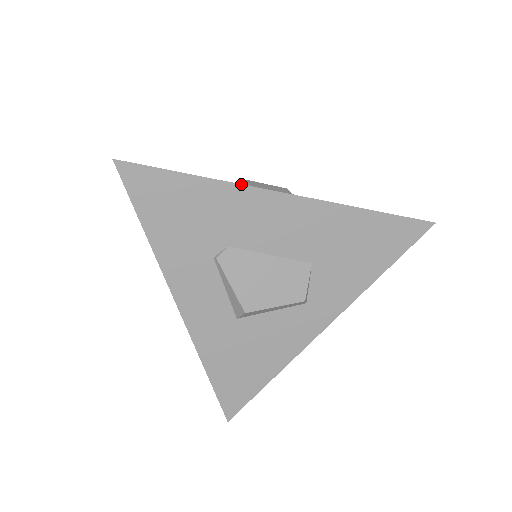
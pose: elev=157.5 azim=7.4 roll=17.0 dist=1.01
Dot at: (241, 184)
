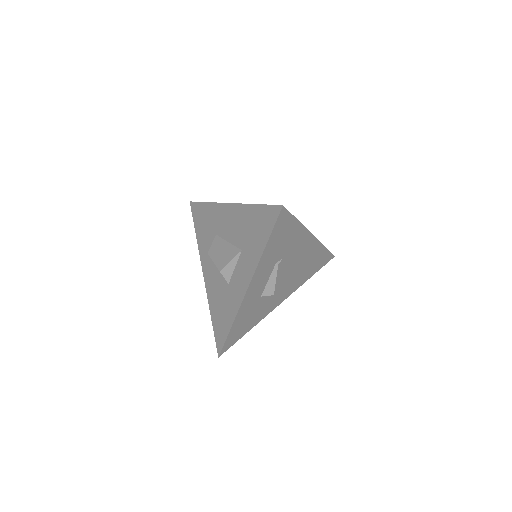
Dot at: (306, 228)
